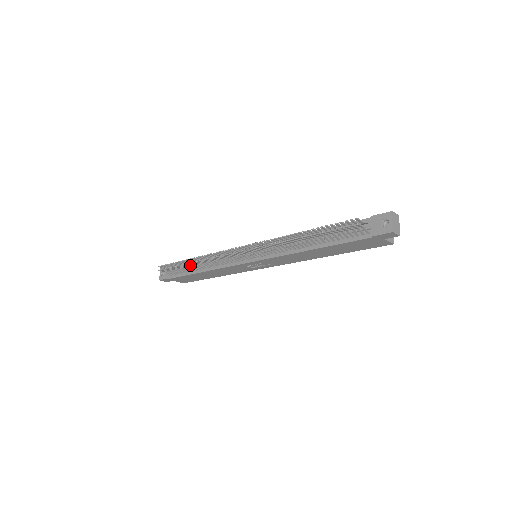
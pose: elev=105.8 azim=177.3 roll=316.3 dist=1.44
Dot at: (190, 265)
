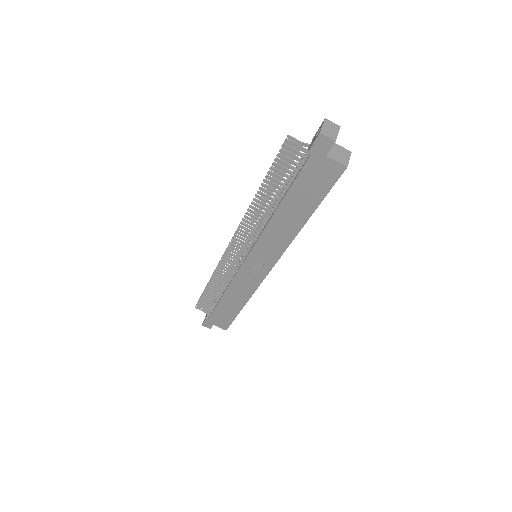
Dot at: (212, 289)
